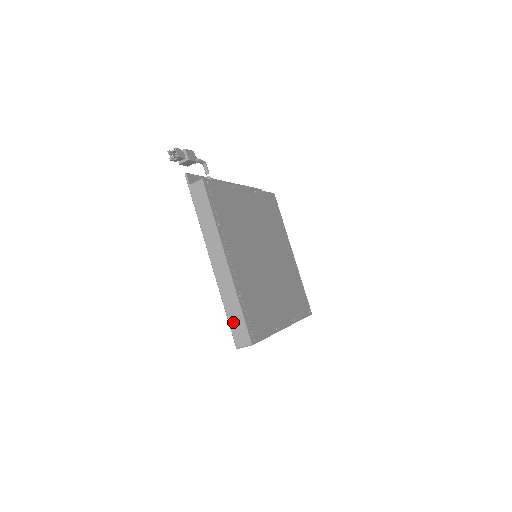
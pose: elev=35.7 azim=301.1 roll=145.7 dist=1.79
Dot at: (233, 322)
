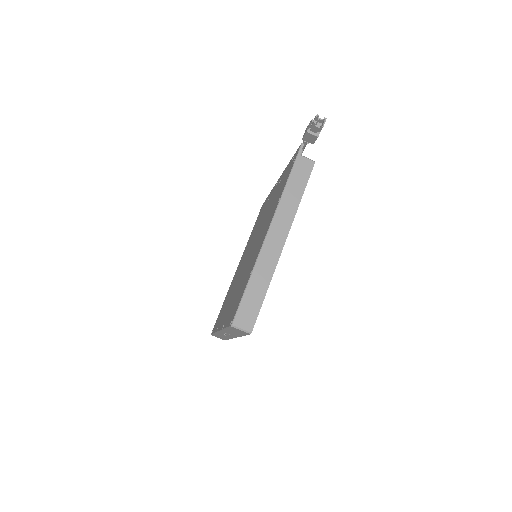
Dot at: (248, 299)
